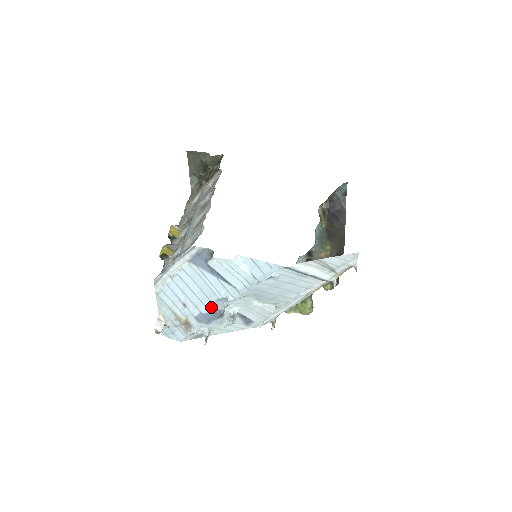
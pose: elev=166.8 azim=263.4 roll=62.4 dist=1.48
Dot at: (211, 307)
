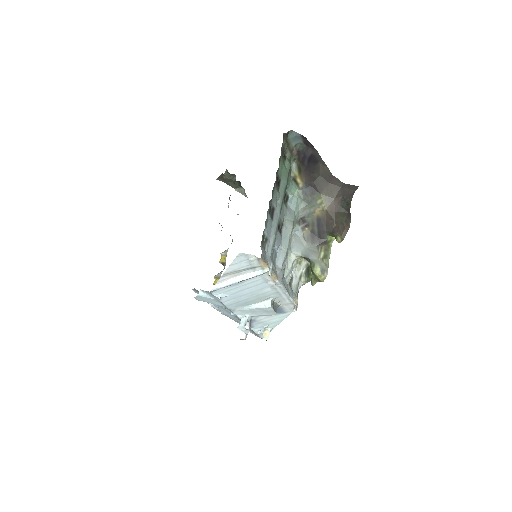
Dot at: (238, 319)
